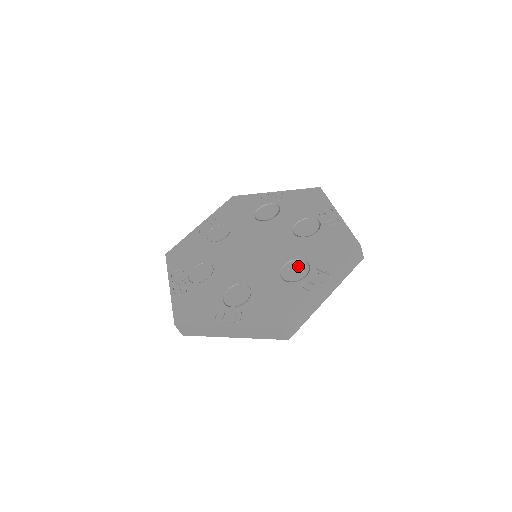
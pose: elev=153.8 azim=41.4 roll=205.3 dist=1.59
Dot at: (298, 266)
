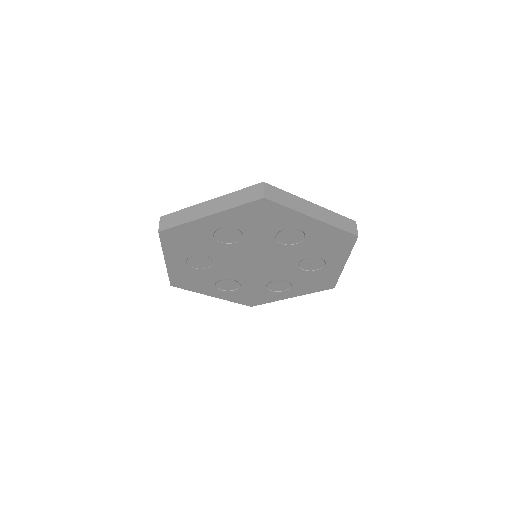
Dot at: occluded
